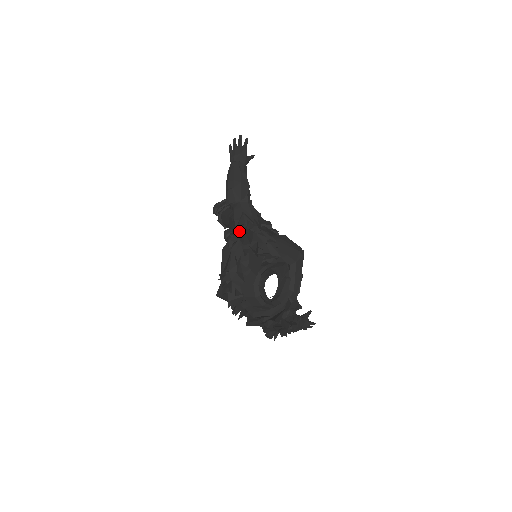
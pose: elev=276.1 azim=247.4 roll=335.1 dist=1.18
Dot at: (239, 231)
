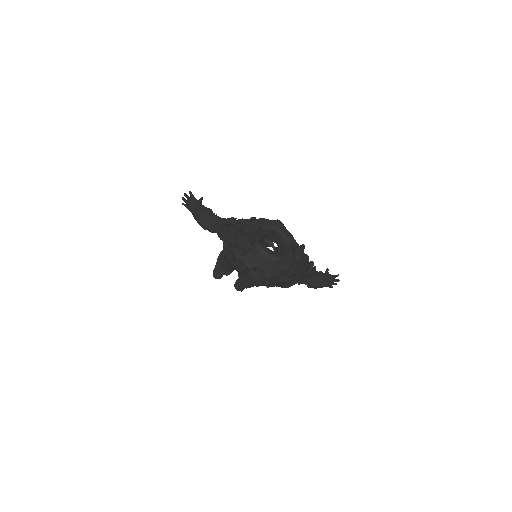
Dot at: (223, 229)
